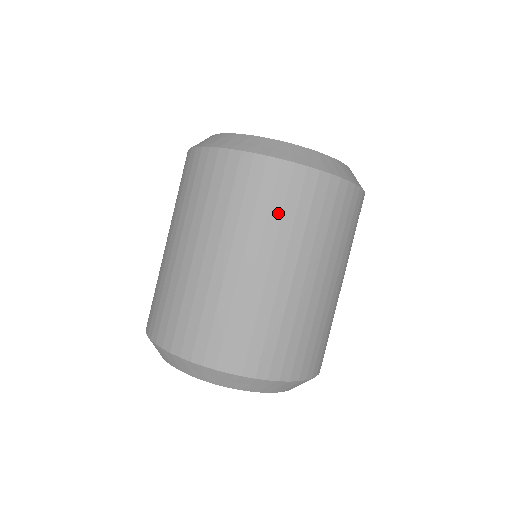
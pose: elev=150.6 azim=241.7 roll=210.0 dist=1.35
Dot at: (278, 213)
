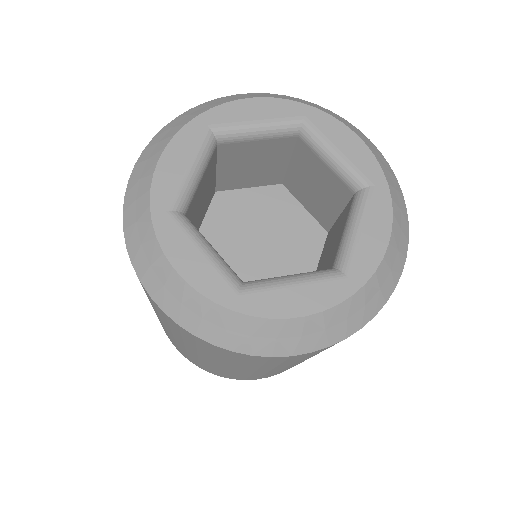
Dot at: occluded
